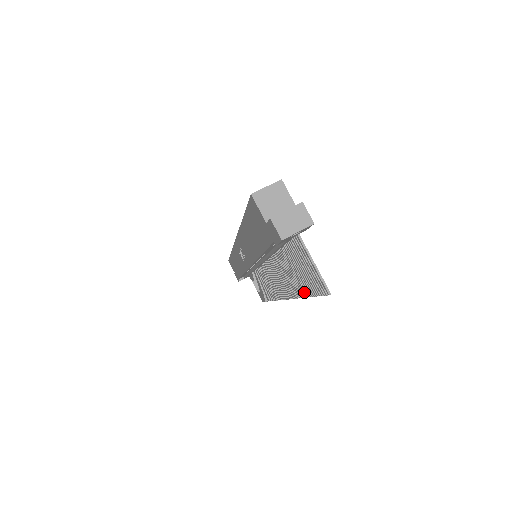
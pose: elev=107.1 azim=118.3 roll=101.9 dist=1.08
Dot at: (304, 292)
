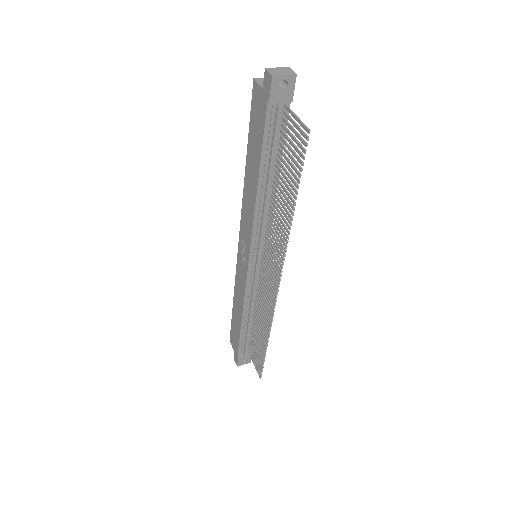
Dot at: (293, 196)
